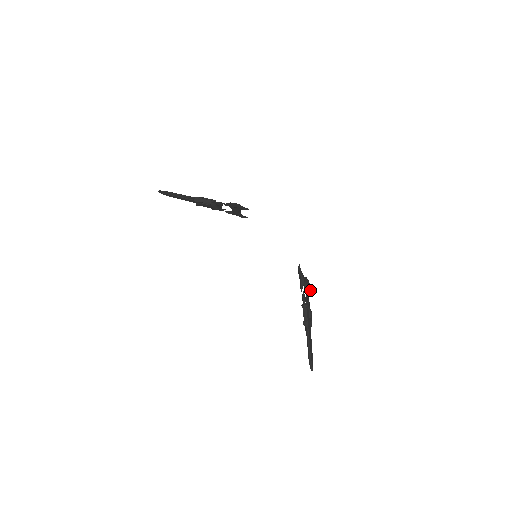
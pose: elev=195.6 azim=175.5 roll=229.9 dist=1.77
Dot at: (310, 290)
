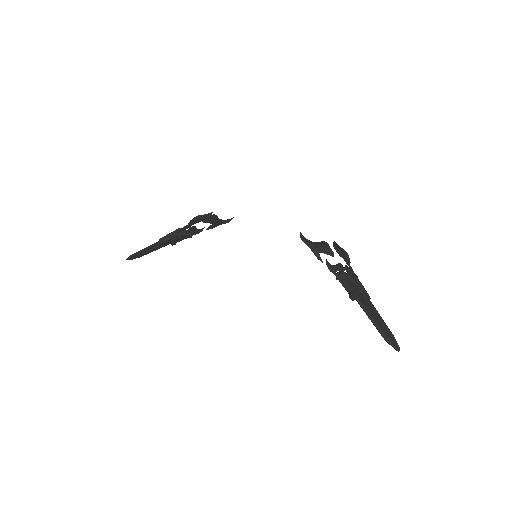
Dot at: (342, 250)
